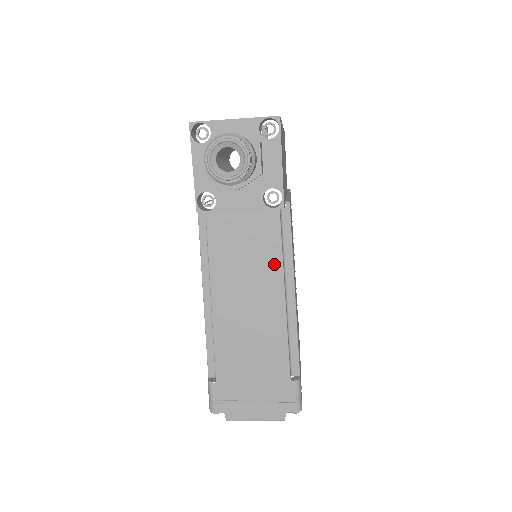
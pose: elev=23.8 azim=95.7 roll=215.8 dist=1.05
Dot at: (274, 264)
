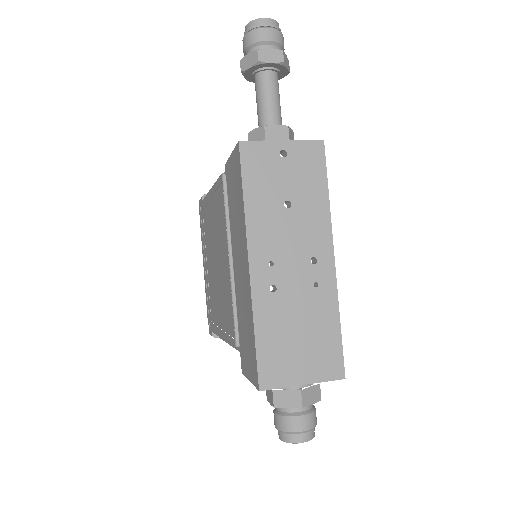
Dot at: occluded
